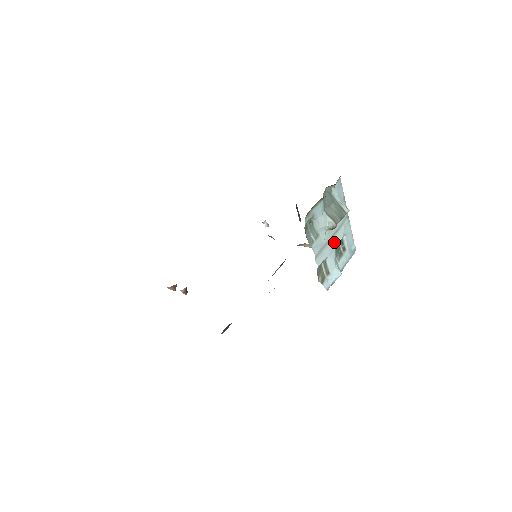
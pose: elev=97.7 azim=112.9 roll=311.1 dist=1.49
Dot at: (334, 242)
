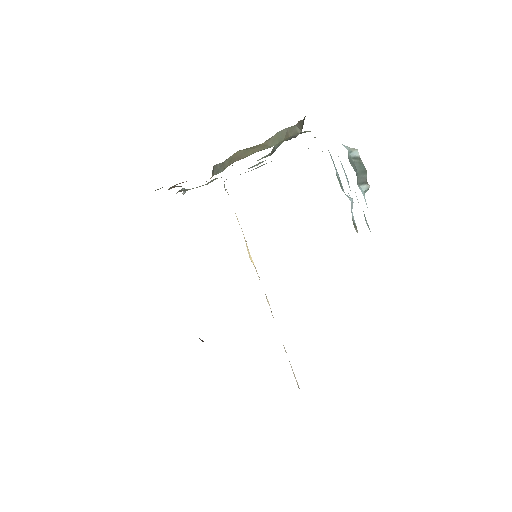
Dot at: occluded
